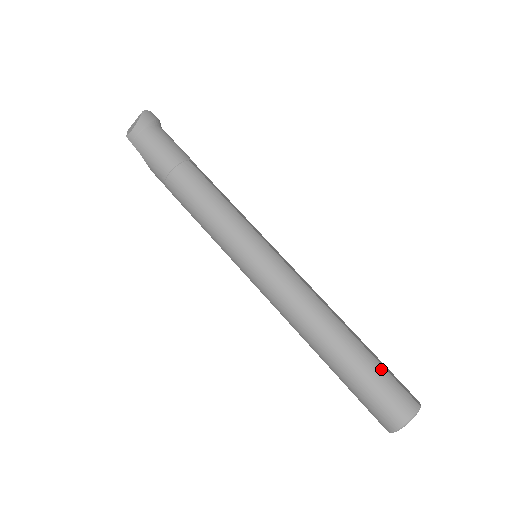
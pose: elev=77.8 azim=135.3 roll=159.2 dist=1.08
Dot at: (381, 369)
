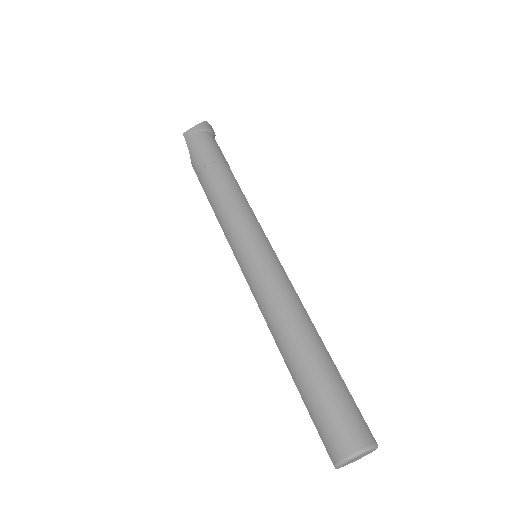
Dot at: (345, 390)
